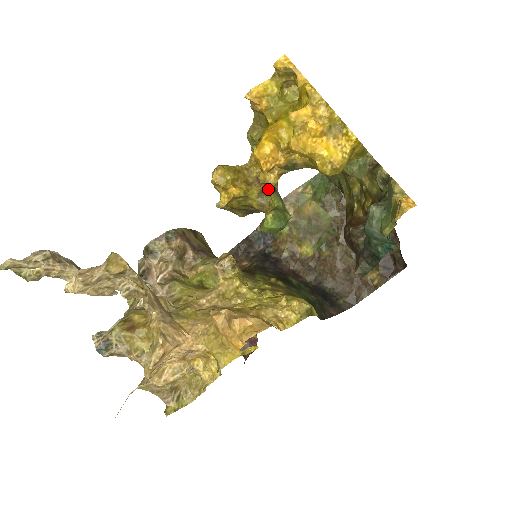
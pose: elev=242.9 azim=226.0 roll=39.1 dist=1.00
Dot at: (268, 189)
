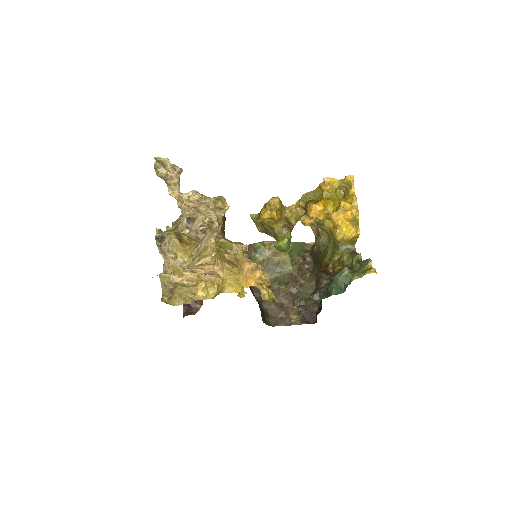
Dot at: (289, 227)
